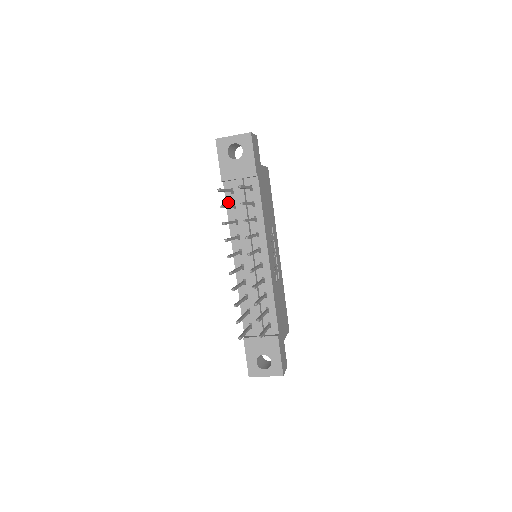
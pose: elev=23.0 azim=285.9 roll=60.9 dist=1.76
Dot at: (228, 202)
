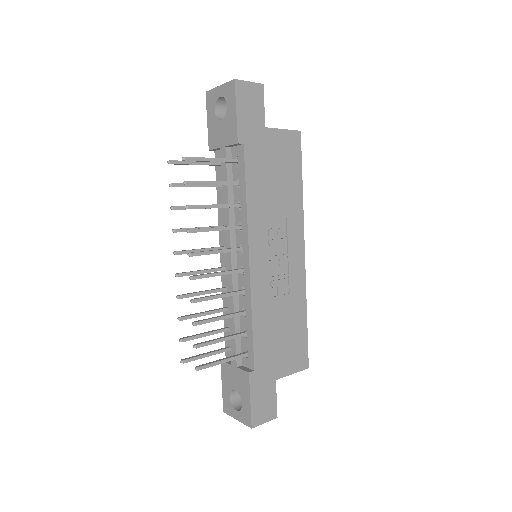
Dot at: (218, 179)
